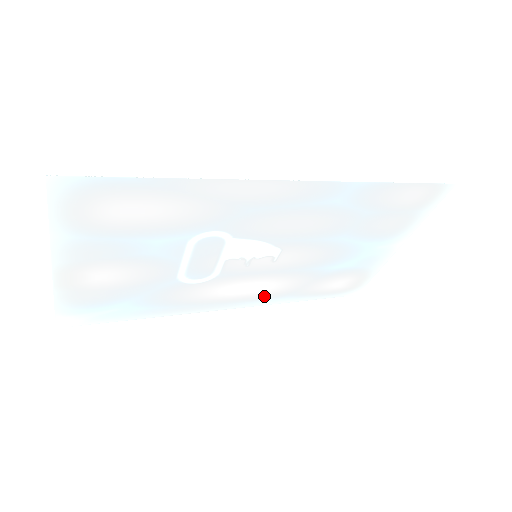
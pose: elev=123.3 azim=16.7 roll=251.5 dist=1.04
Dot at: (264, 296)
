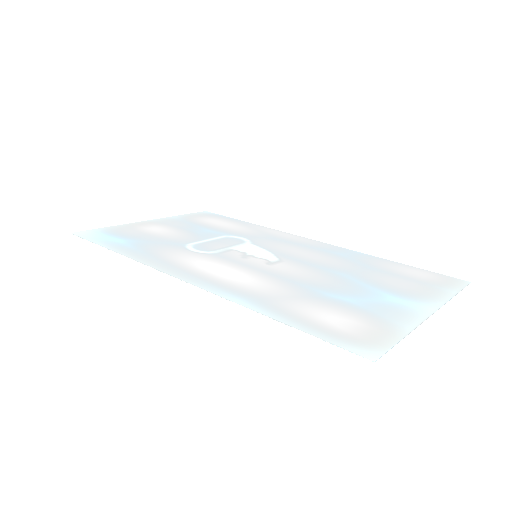
Dot at: (329, 250)
